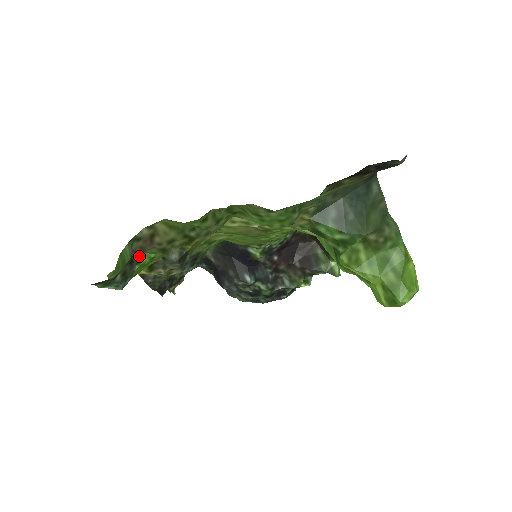
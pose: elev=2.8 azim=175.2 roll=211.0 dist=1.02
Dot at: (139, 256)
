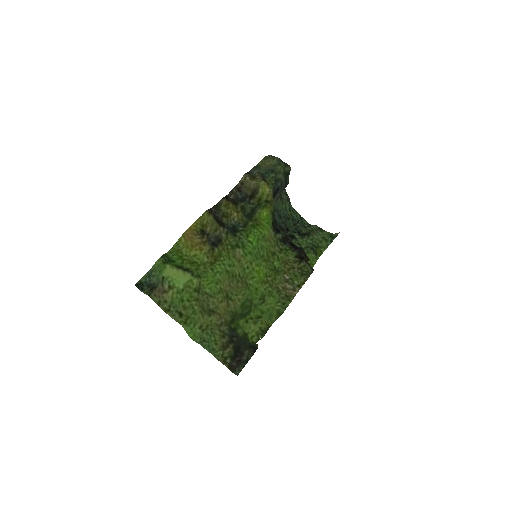
Dot at: (175, 263)
